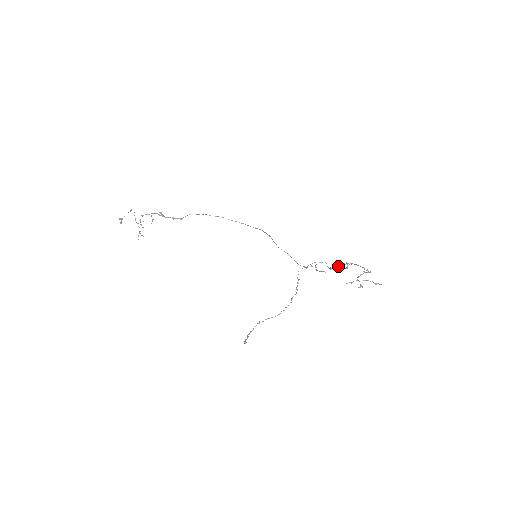
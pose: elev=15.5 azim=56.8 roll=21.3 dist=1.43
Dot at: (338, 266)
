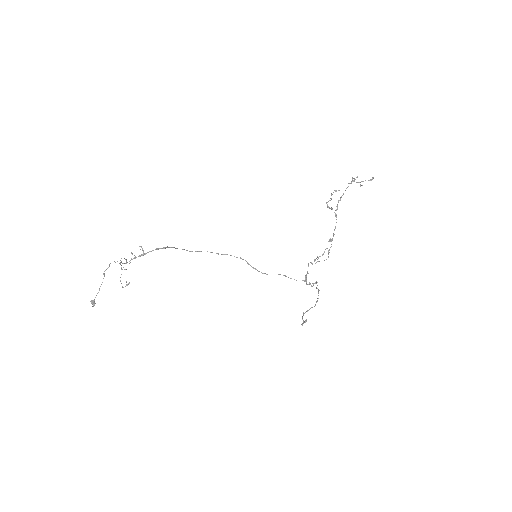
Dot at: (331, 198)
